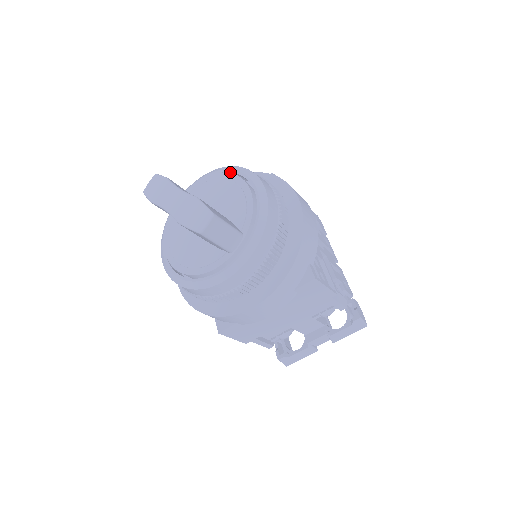
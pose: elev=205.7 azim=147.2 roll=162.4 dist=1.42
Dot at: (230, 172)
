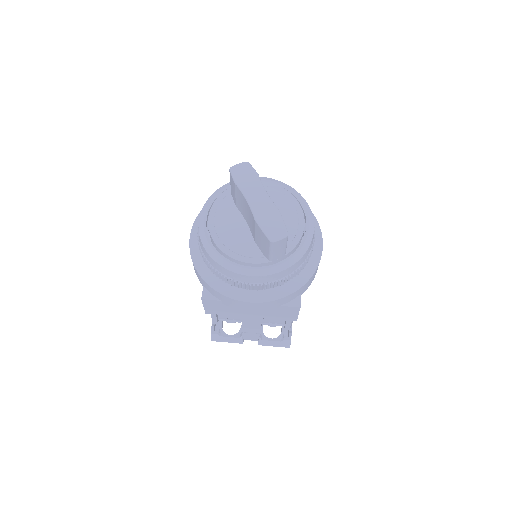
Dot at: (293, 194)
